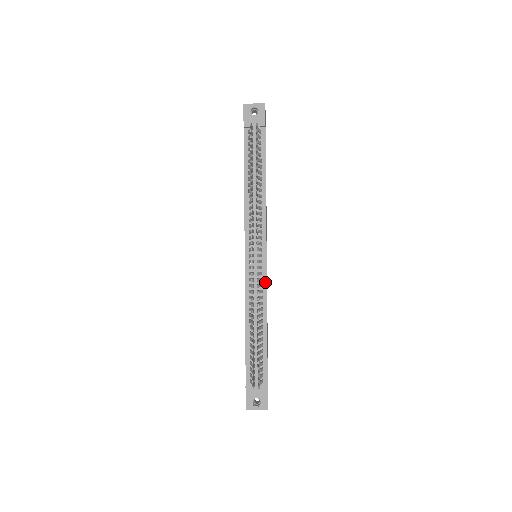
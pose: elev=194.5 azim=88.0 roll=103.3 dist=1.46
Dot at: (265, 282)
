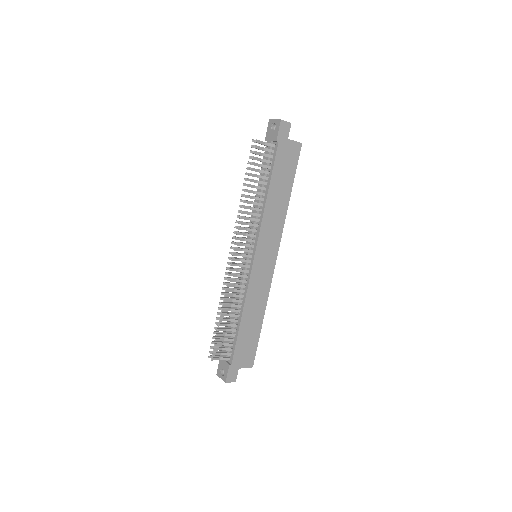
Dot at: (248, 280)
